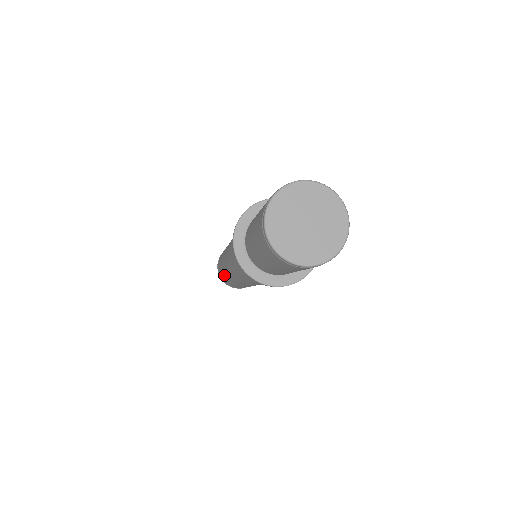
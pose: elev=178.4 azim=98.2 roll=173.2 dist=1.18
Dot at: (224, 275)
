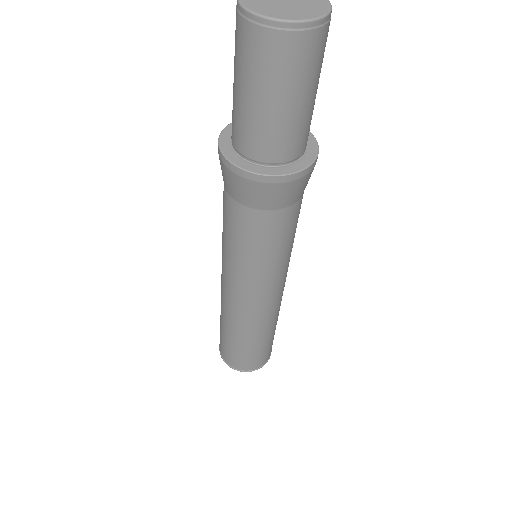
Dot at: (225, 329)
